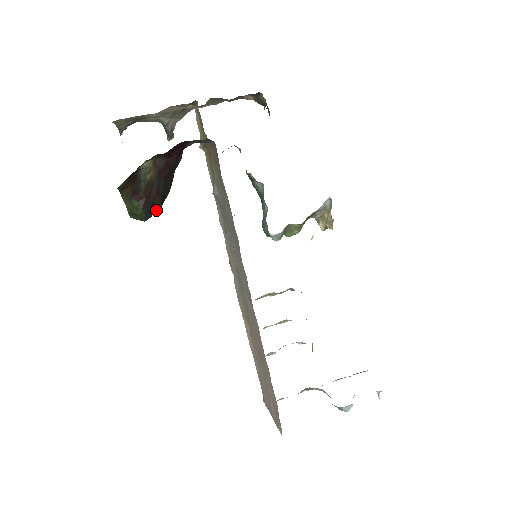
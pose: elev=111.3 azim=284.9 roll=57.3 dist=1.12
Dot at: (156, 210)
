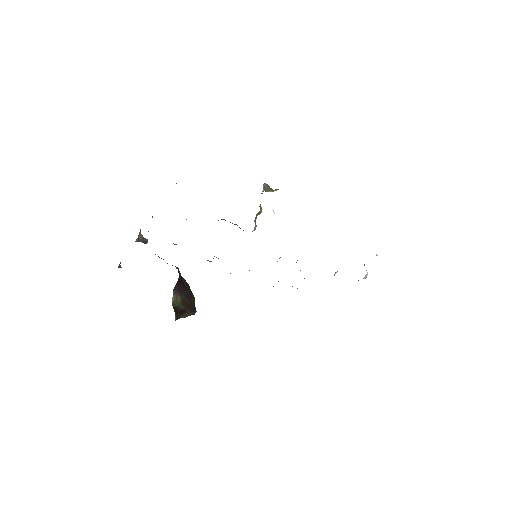
Dot at: (194, 302)
